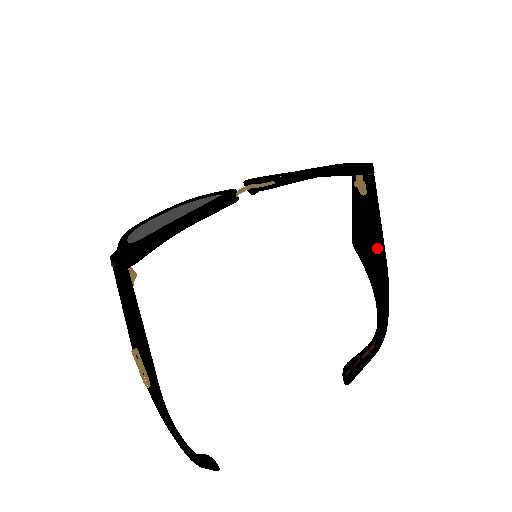
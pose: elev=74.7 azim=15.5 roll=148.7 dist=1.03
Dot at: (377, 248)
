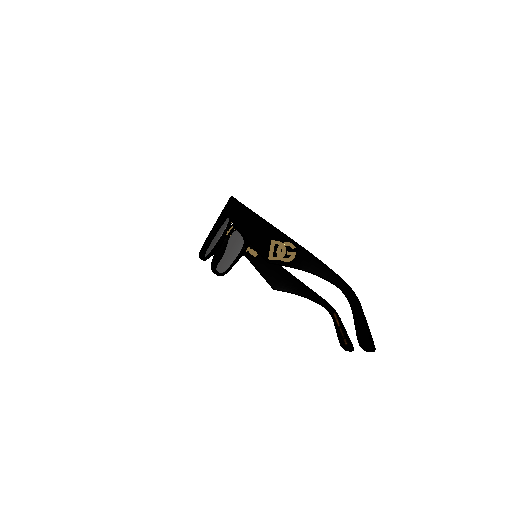
Dot at: (284, 272)
